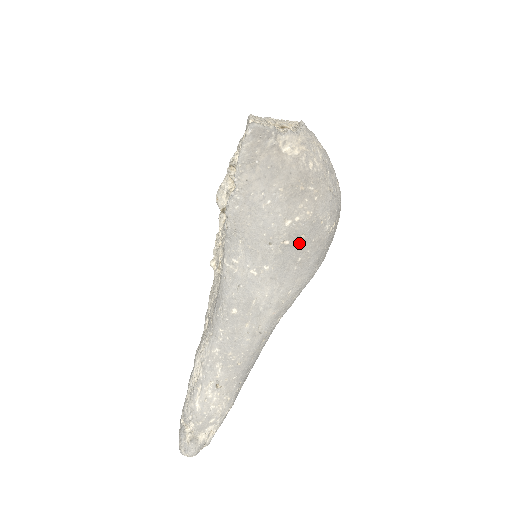
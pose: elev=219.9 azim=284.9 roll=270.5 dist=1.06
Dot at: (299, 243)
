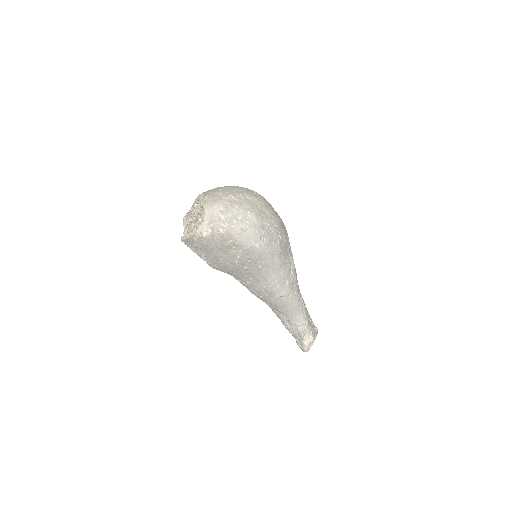
Dot at: (251, 263)
